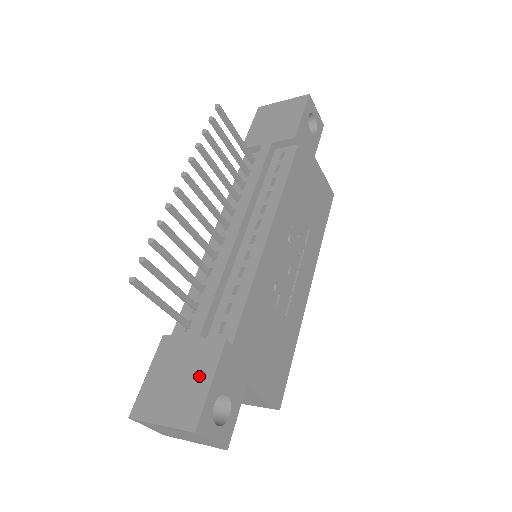
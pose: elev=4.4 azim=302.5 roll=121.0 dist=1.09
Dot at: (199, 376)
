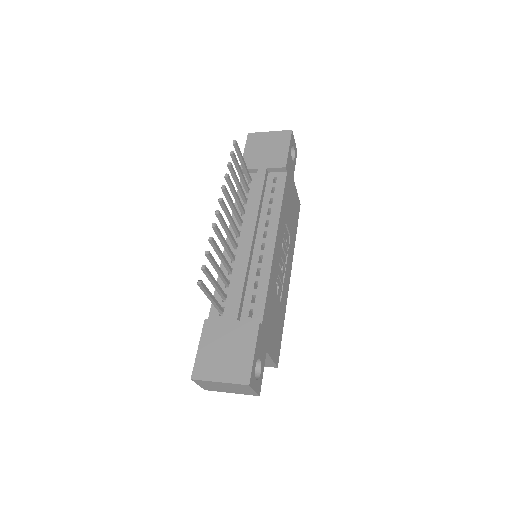
Dot at: (244, 348)
